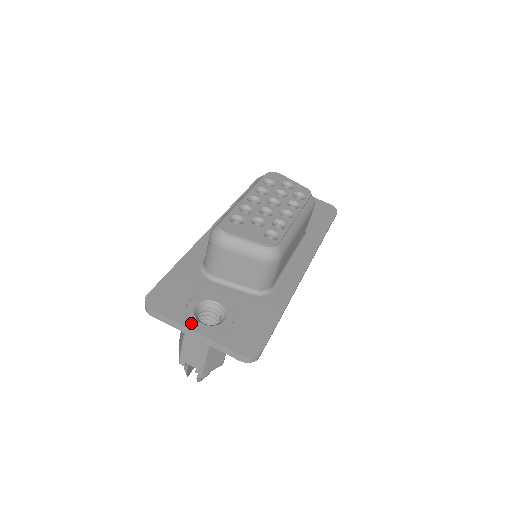
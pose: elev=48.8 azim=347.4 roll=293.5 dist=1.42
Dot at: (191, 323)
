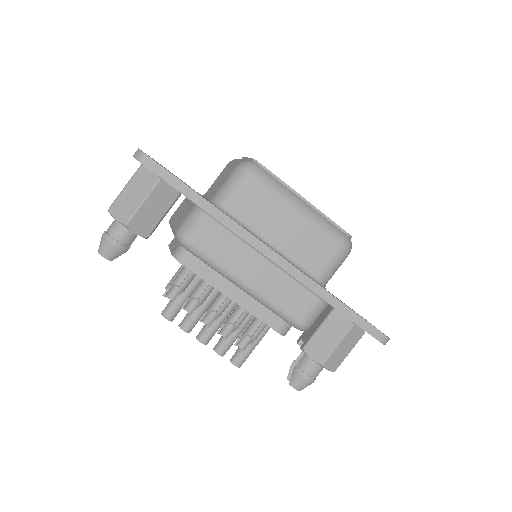
Dot at: (152, 158)
